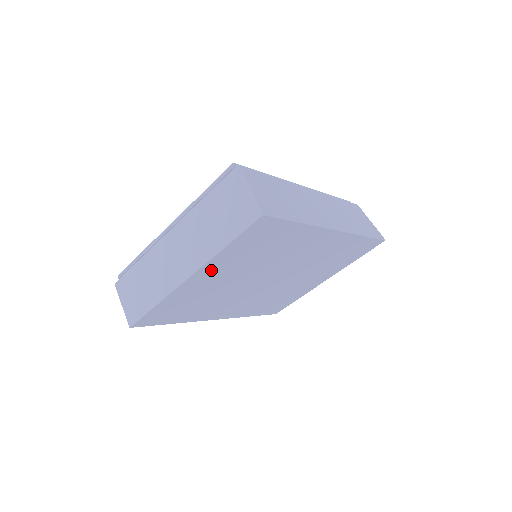
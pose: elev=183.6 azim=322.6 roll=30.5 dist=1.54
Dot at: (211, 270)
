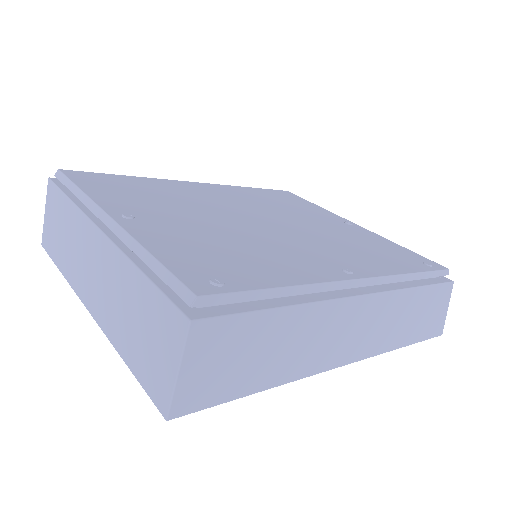
Dot at: occluded
